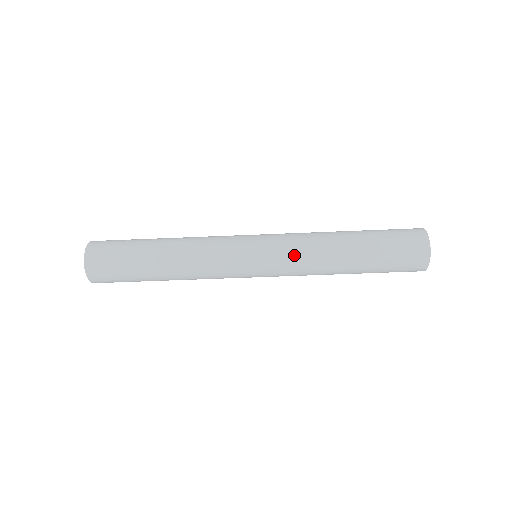
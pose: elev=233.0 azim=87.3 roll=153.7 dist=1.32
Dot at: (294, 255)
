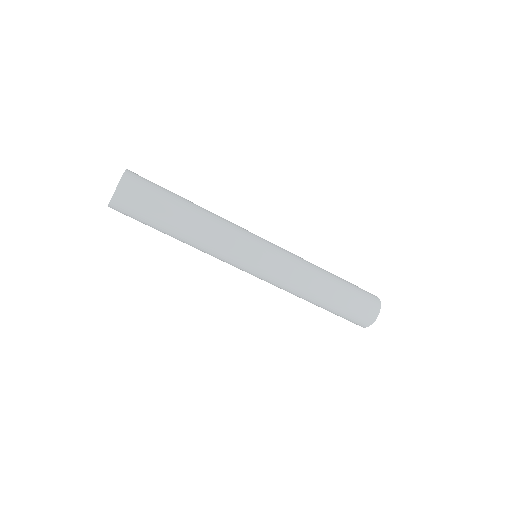
Dot at: (293, 265)
